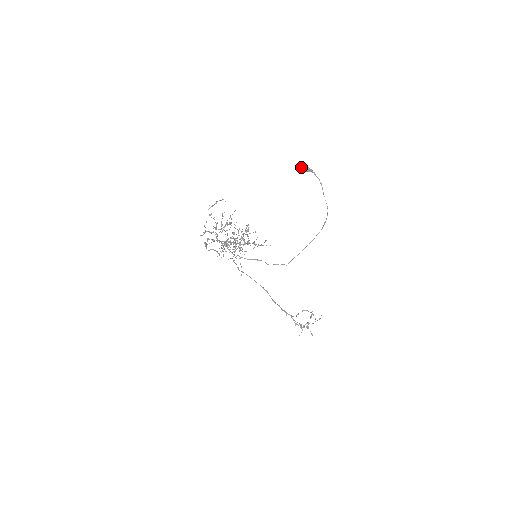
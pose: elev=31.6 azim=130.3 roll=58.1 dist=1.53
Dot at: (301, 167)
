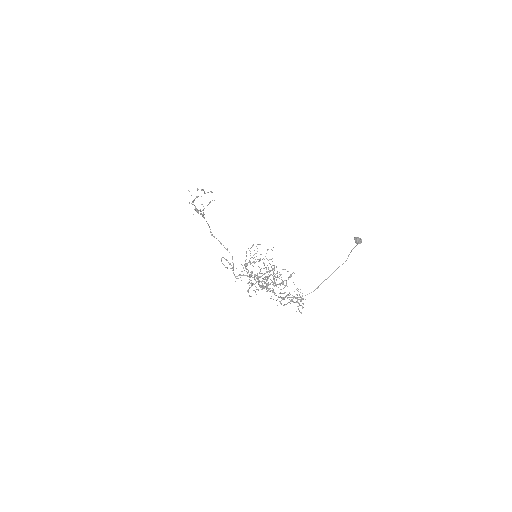
Dot at: (359, 243)
